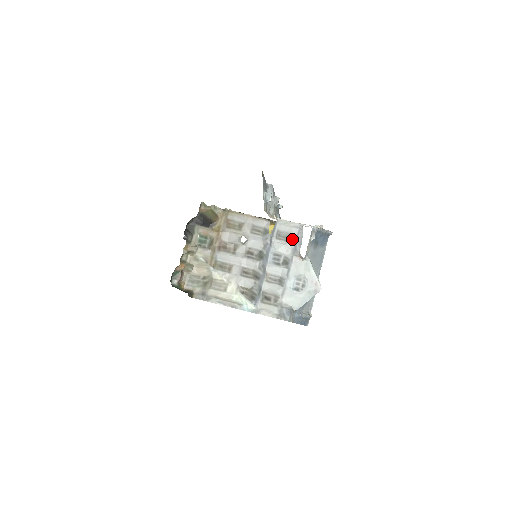
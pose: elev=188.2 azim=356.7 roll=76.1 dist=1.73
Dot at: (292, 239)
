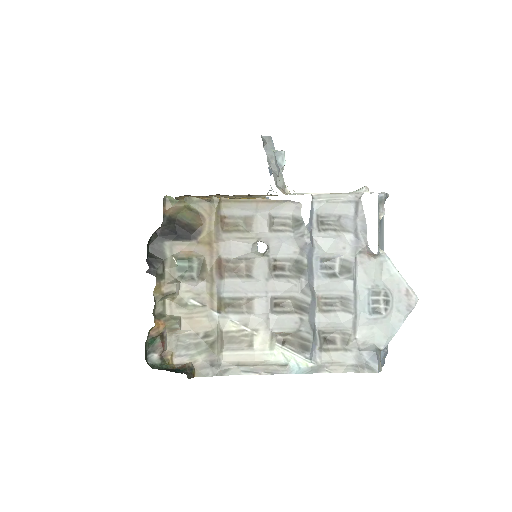
Dot at: (347, 225)
